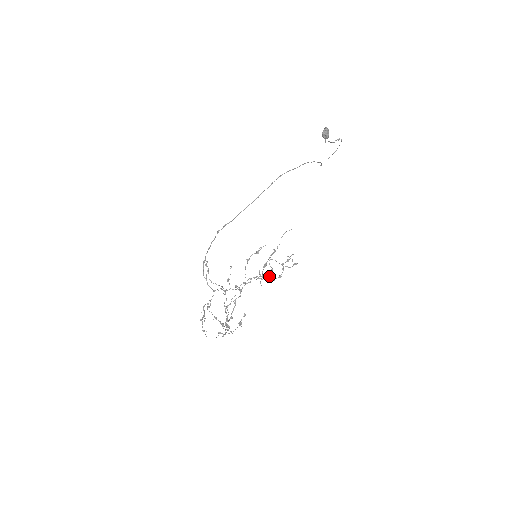
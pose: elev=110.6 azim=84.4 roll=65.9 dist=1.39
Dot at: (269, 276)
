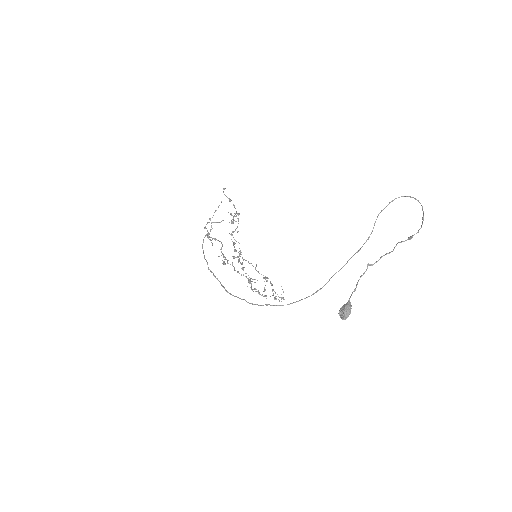
Dot at: occluded
